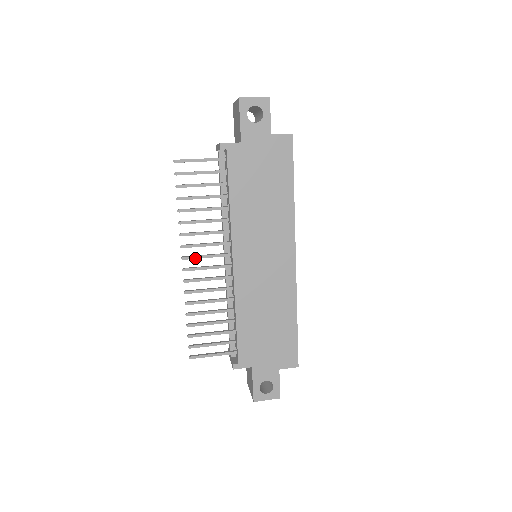
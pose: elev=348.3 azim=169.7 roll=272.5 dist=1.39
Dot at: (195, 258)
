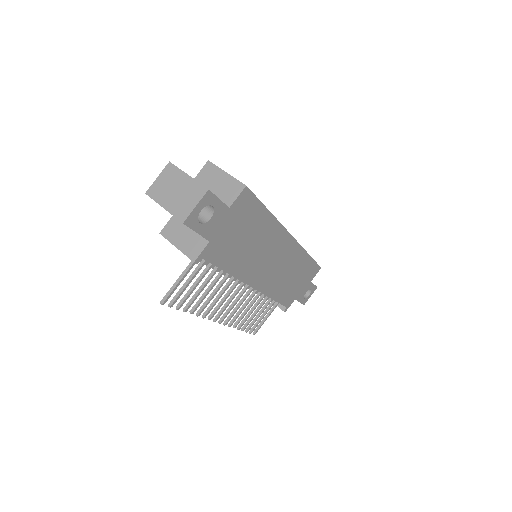
Dot at: occluded
